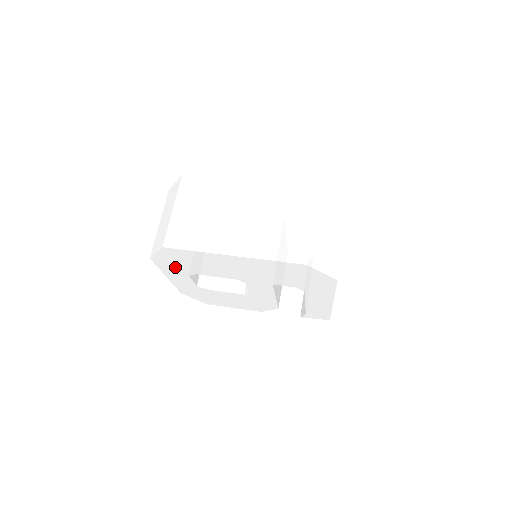
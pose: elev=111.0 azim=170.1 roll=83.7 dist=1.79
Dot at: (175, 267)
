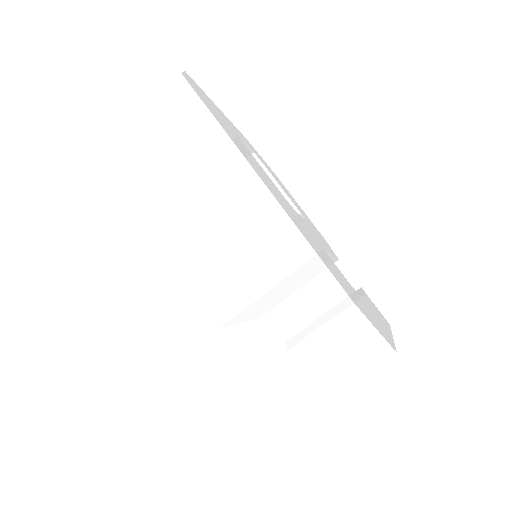
Dot at: occluded
